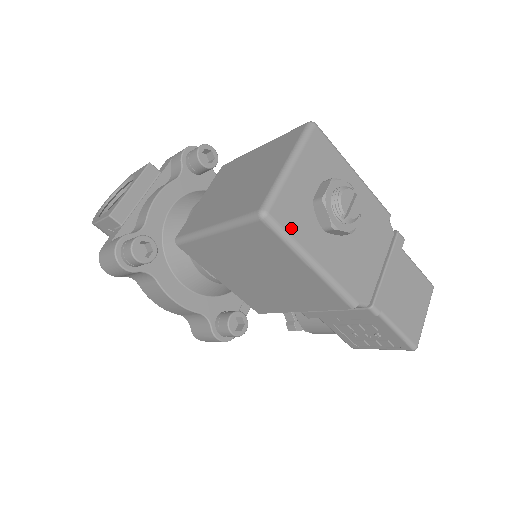
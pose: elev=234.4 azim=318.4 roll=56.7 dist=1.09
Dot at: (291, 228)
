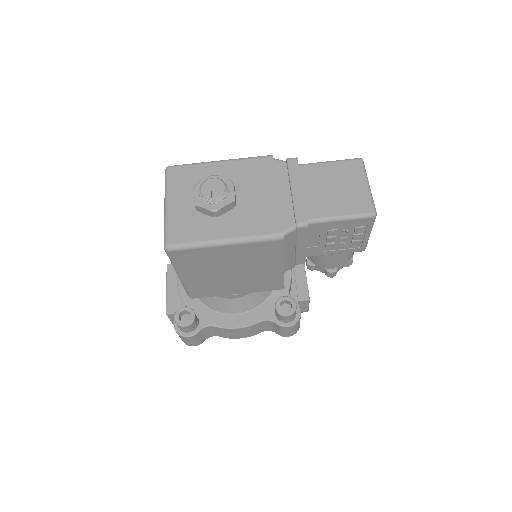
Dot at: (190, 238)
